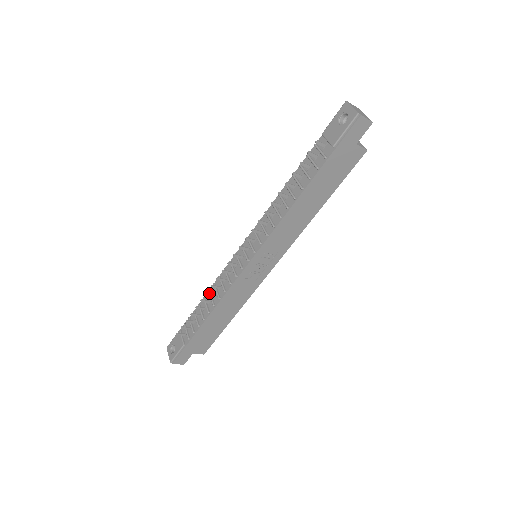
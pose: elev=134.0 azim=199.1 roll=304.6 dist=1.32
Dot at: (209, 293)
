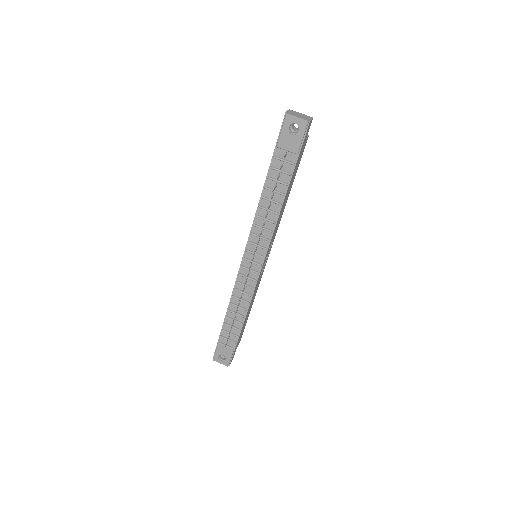
Dot at: occluded
